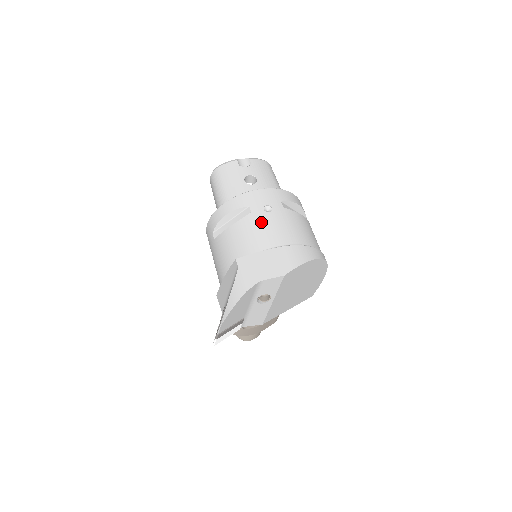
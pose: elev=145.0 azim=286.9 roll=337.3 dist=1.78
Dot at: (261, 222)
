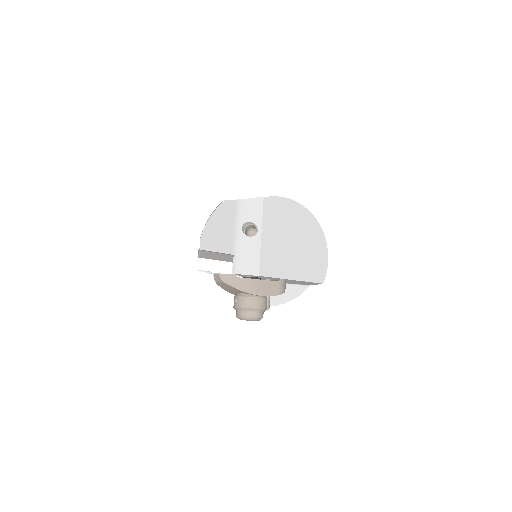
Dot at: occluded
